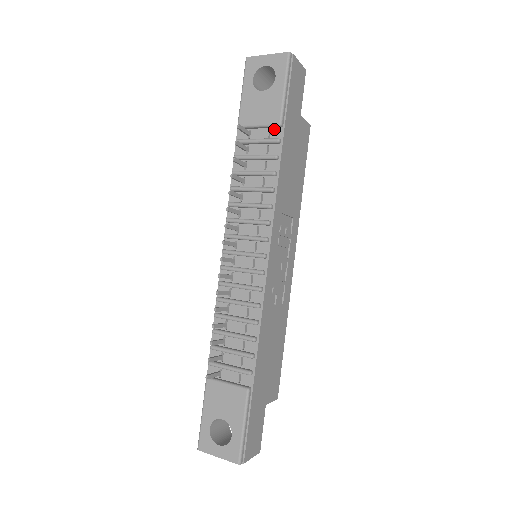
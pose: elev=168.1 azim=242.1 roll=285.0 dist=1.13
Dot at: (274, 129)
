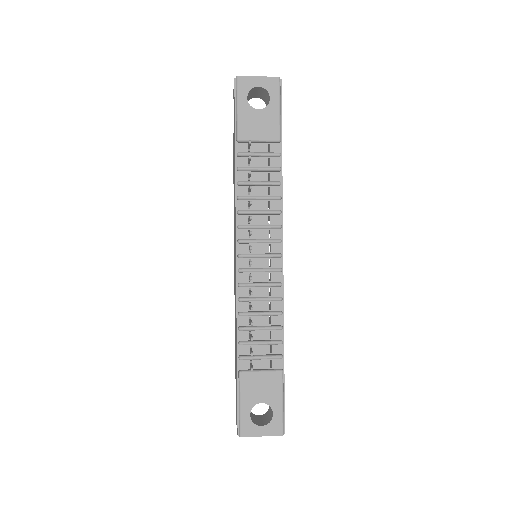
Dot at: (272, 144)
